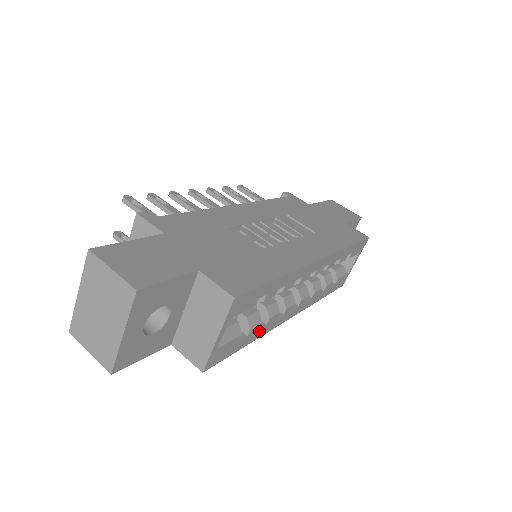
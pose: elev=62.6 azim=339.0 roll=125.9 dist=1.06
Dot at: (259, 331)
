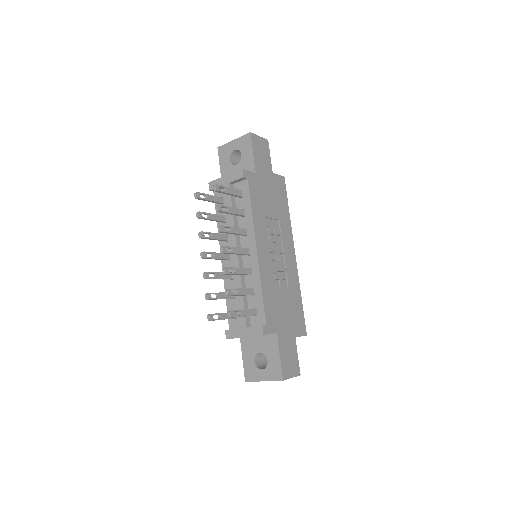
Dot at: occluded
